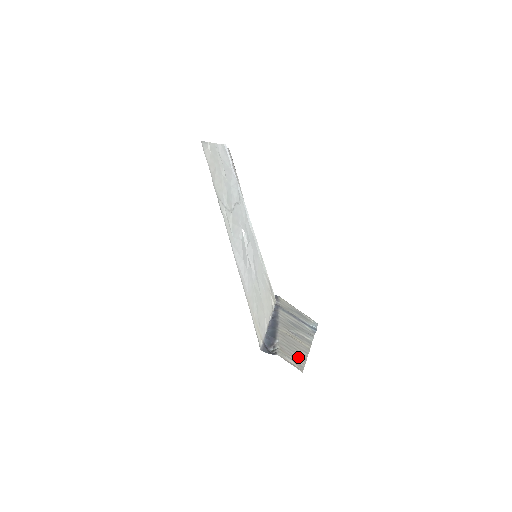
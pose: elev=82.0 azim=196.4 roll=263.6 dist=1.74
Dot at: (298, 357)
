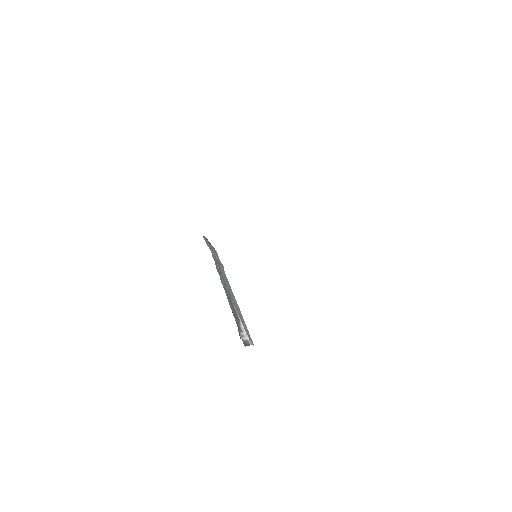
Dot at: occluded
